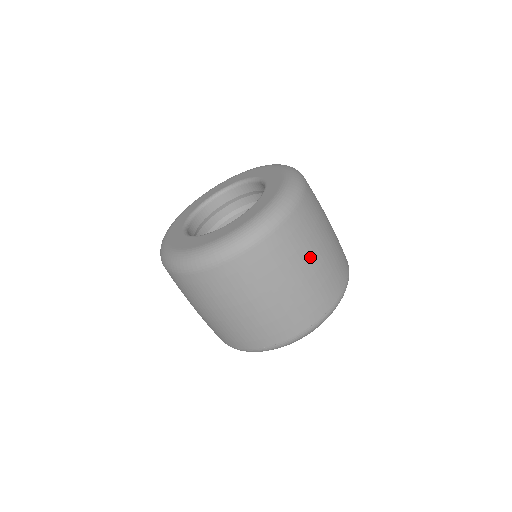
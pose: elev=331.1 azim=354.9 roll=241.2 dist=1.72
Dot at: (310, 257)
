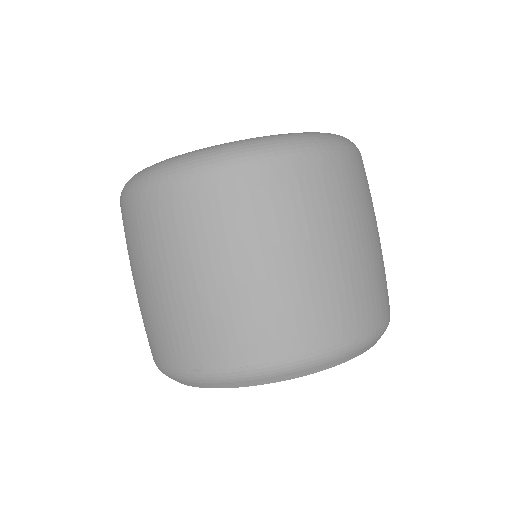
Dot at: (279, 245)
